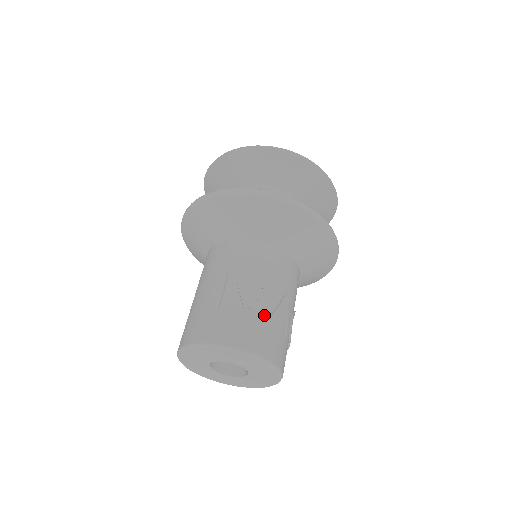
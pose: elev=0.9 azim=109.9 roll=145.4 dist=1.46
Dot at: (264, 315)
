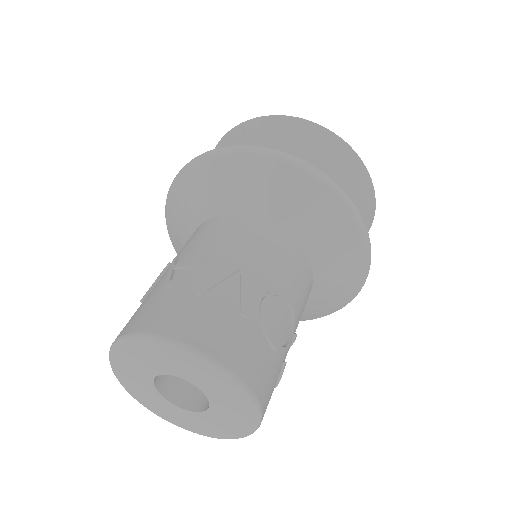
Dot at: (193, 288)
